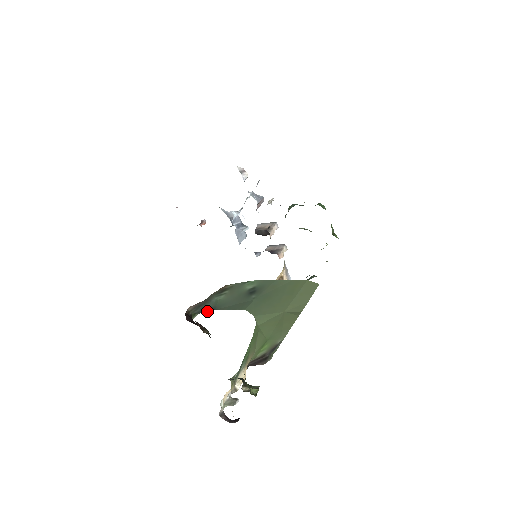
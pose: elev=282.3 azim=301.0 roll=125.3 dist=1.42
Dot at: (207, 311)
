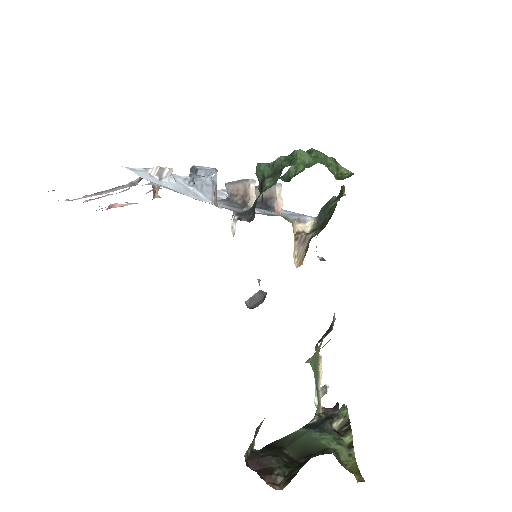
Dot at: (260, 426)
